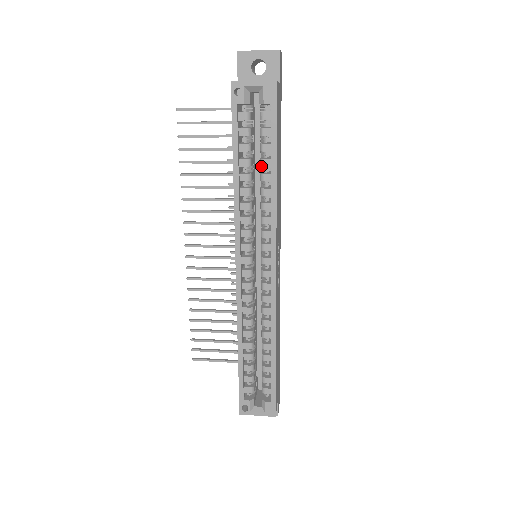
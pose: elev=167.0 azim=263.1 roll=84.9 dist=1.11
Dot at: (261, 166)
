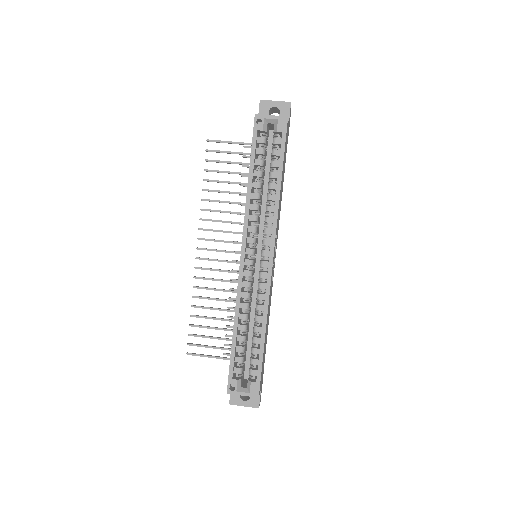
Dot at: (270, 177)
